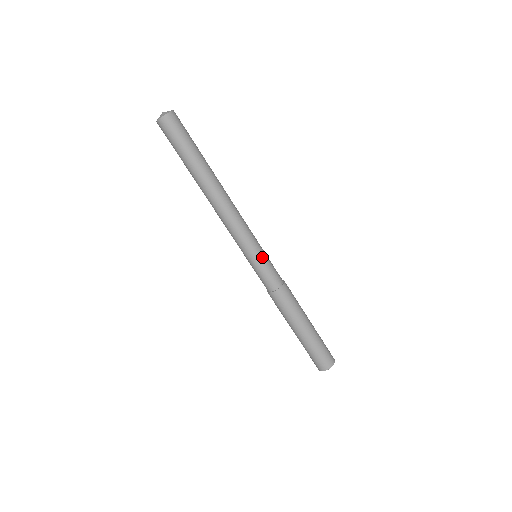
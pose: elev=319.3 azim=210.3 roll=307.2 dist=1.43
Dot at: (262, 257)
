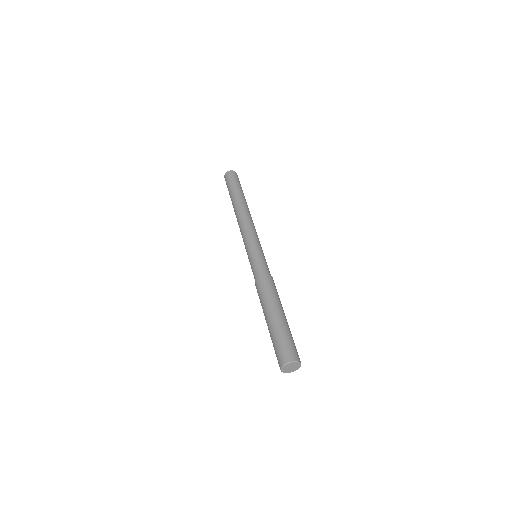
Dot at: (255, 252)
